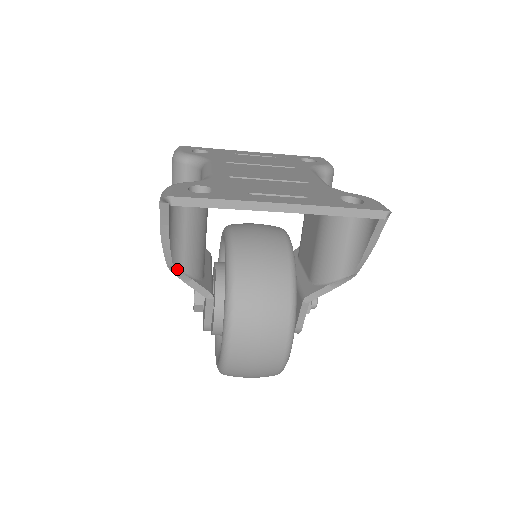
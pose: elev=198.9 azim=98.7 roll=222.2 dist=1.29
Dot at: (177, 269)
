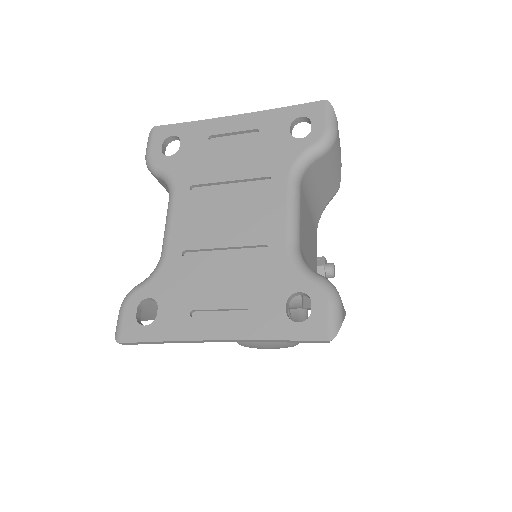
Dot at: occluded
